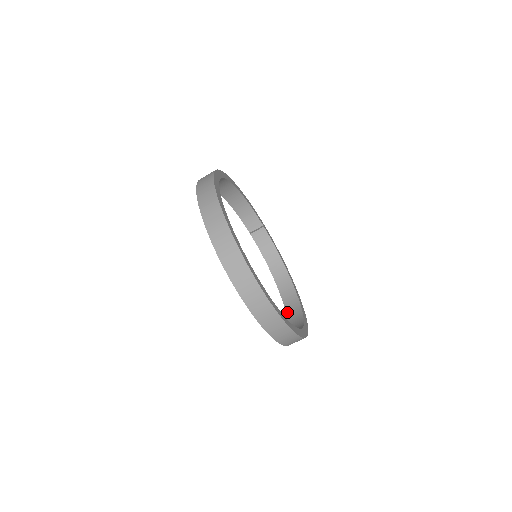
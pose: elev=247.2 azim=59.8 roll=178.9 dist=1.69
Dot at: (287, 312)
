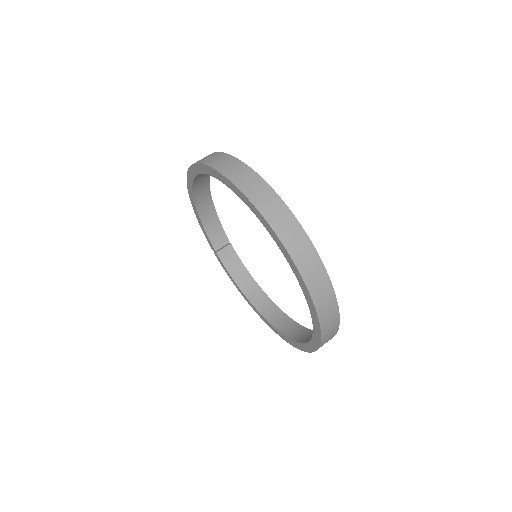
Dot at: (280, 330)
